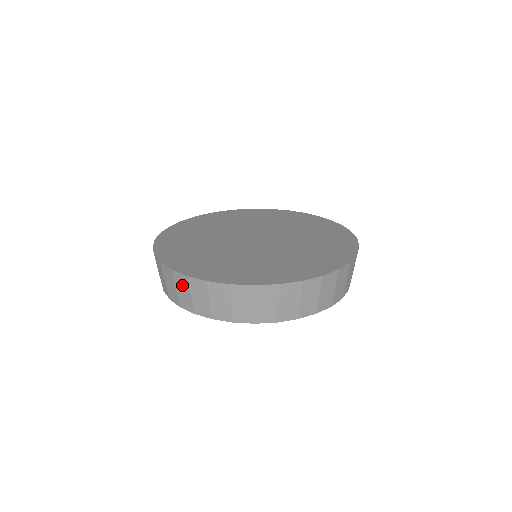
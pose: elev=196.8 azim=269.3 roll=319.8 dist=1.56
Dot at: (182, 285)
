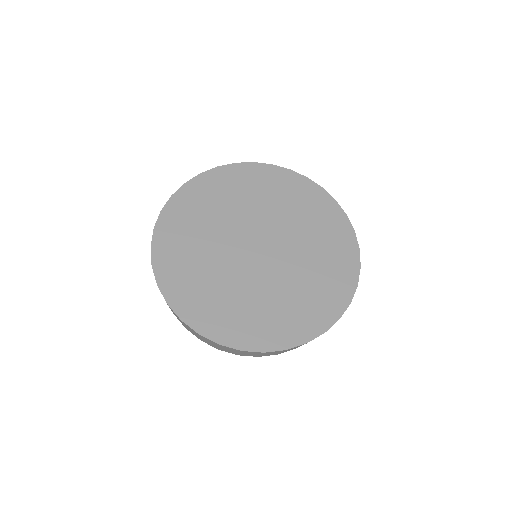
Dot at: (192, 330)
